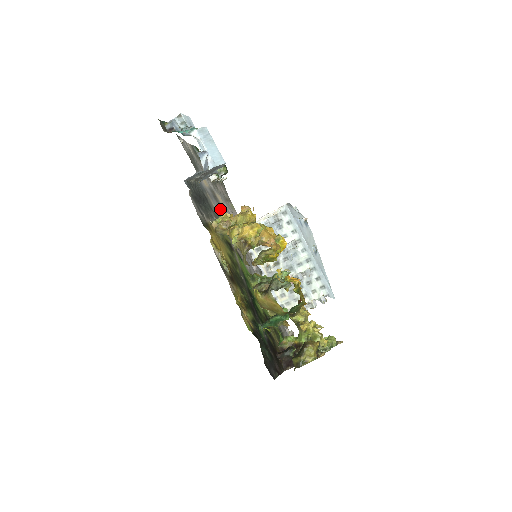
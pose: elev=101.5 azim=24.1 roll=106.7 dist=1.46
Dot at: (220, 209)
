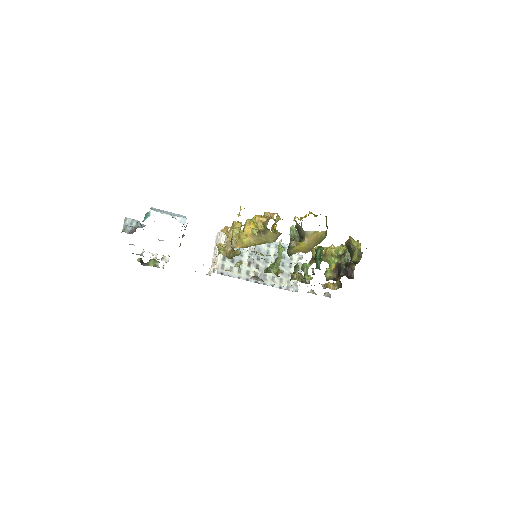
Dot at: occluded
